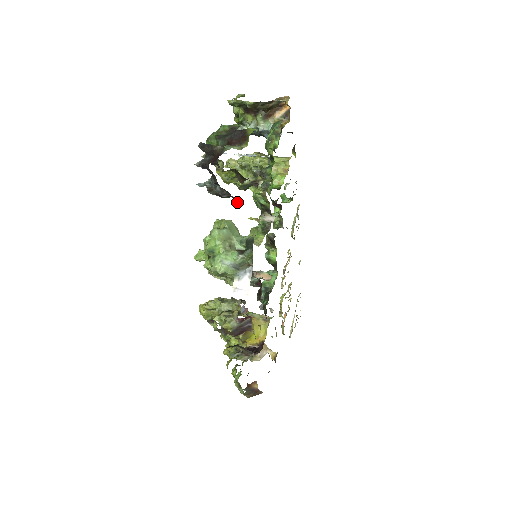
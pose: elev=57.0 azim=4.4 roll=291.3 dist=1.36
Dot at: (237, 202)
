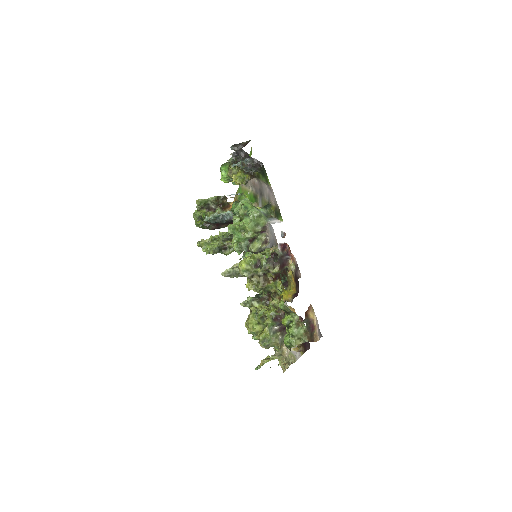
Dot at: (261, 167)
